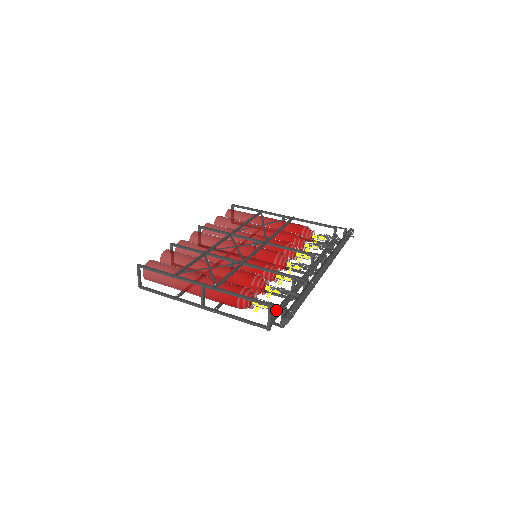
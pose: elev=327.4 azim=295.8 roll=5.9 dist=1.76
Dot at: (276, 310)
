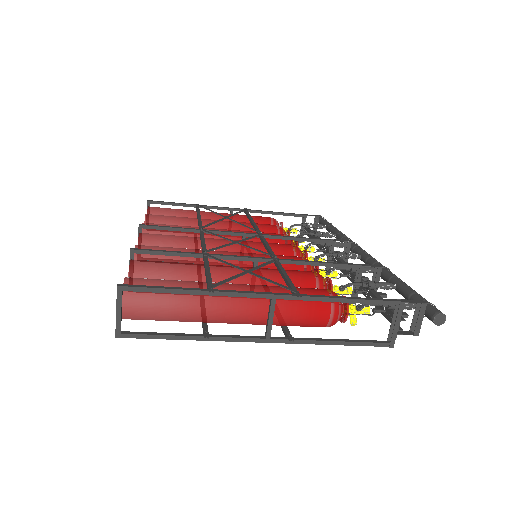
Dot at: occluded
